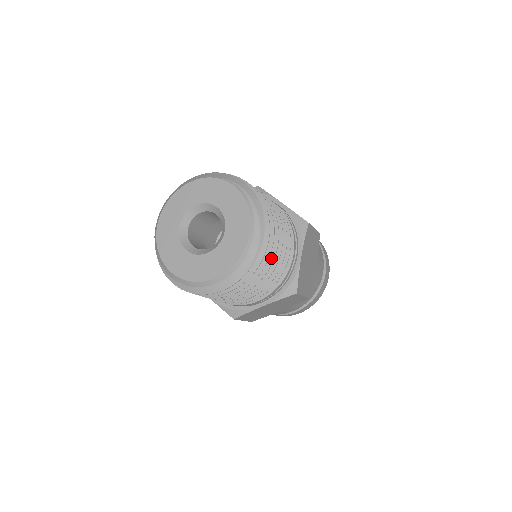
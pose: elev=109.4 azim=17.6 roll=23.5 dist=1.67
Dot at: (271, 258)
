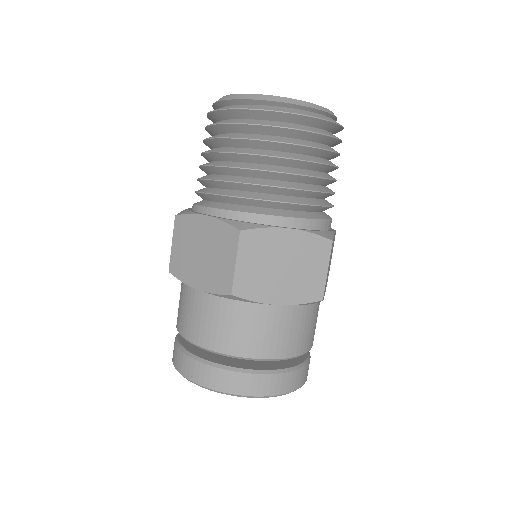
Dot at: occluded
